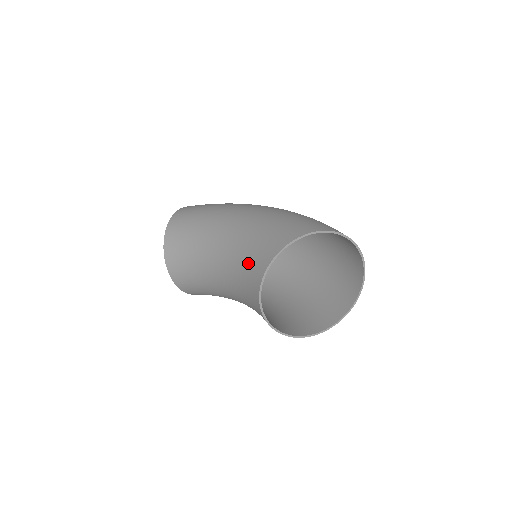
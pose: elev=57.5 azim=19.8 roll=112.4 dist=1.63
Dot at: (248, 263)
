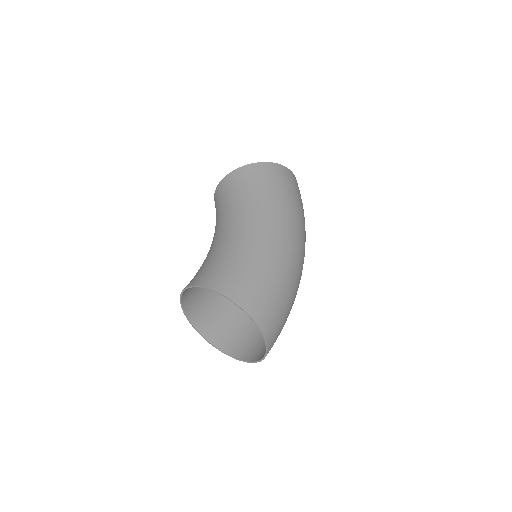
Dot at: (212, 264)
